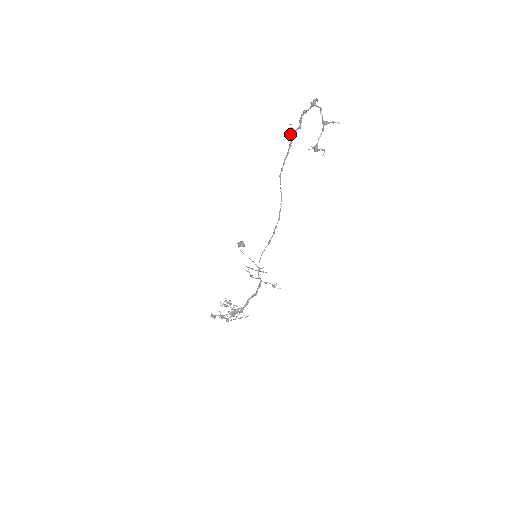
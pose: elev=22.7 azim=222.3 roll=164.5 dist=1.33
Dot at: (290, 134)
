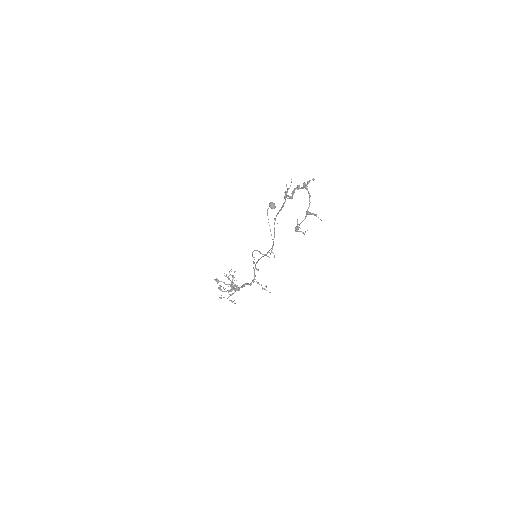
Dot at: (284, 196)
